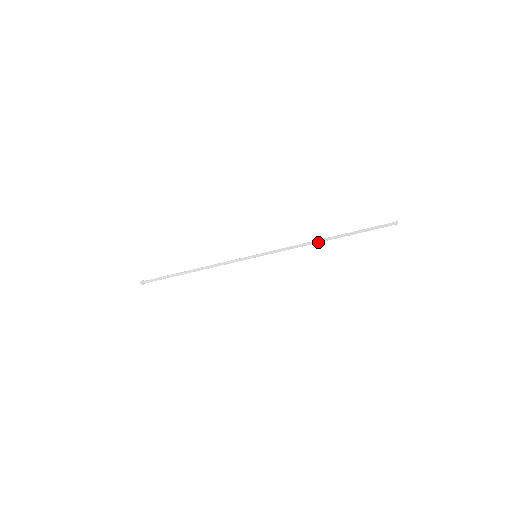
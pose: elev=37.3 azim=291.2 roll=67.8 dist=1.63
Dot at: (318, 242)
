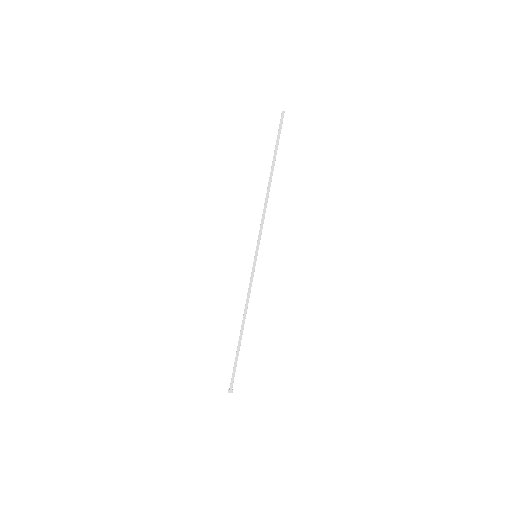
Dot at: (268, 190)
